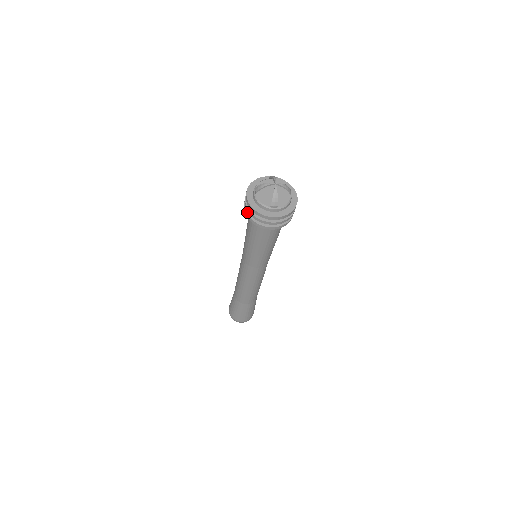
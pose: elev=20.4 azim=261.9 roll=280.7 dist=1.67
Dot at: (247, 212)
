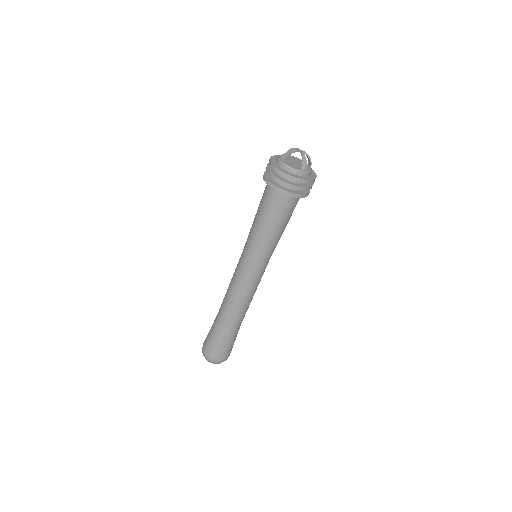
Dot at: (272, 183)
